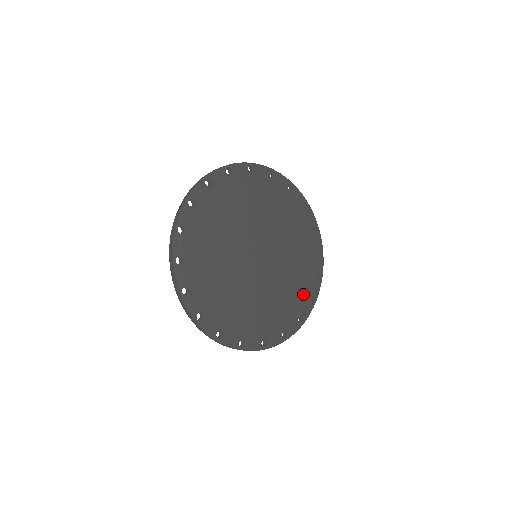
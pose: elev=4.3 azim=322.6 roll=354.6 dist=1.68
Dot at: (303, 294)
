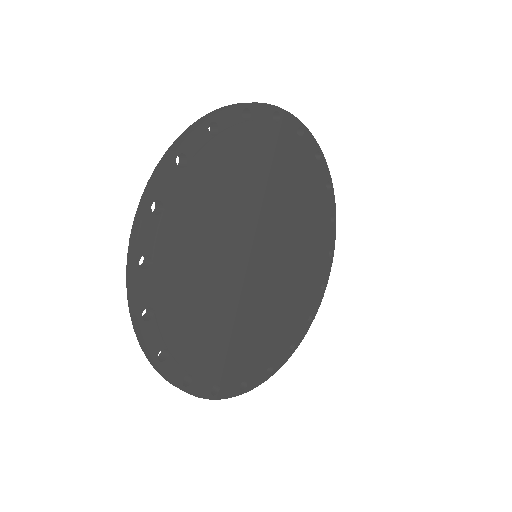
Dot at: (320, 257)
